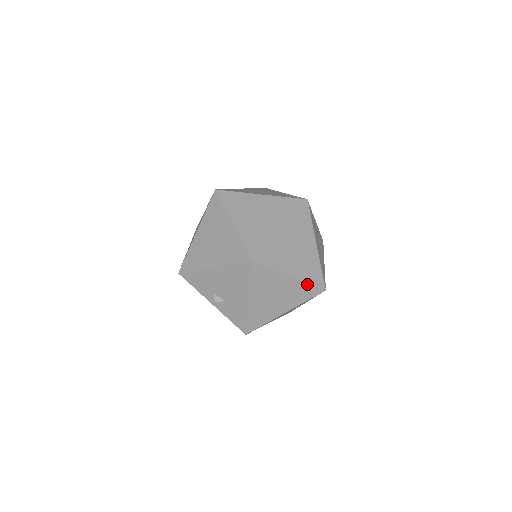
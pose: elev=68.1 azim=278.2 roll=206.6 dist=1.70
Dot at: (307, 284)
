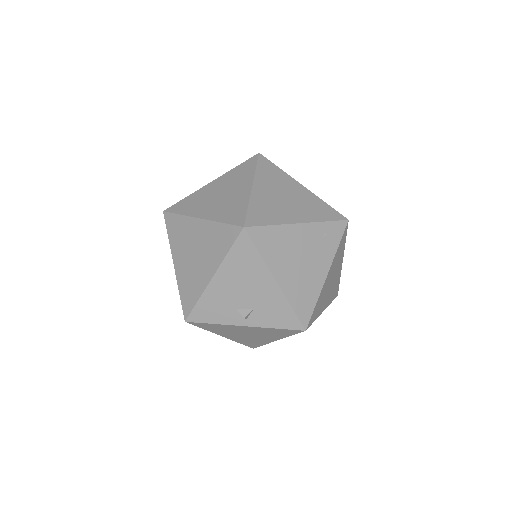
Dot at: (324, 223)
